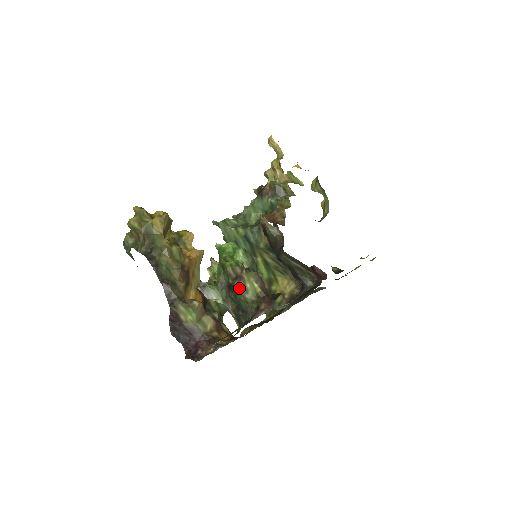
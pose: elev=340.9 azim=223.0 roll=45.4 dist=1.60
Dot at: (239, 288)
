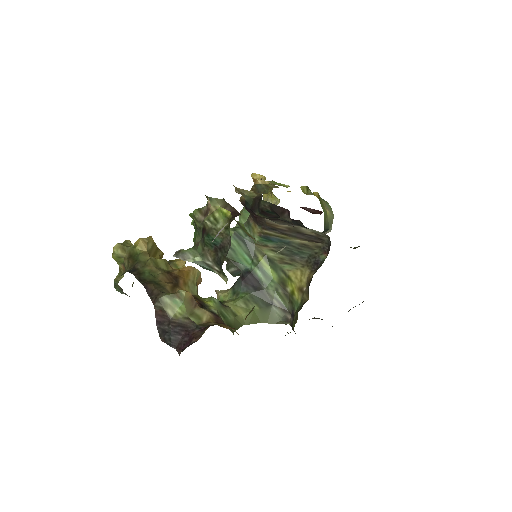
Dot at: (208, 223)
